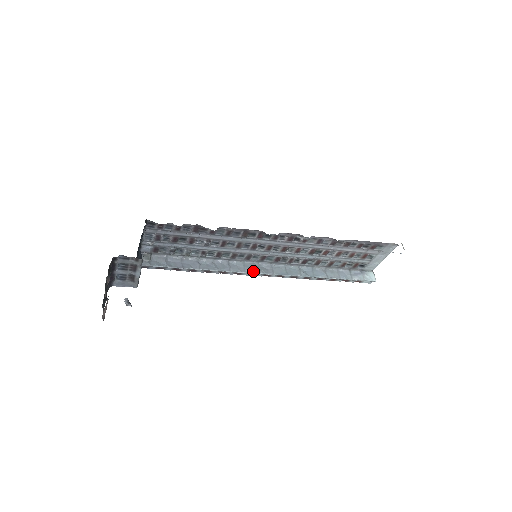
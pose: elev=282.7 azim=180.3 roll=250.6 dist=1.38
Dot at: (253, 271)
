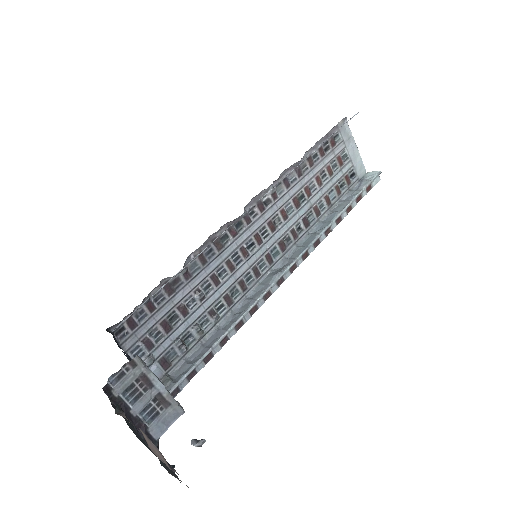
Dot at: (275, 276)
